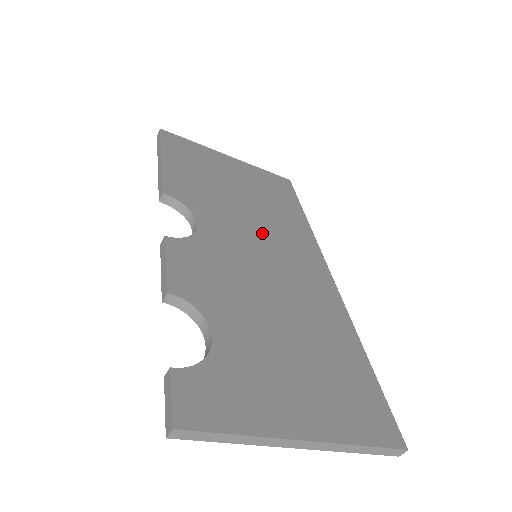
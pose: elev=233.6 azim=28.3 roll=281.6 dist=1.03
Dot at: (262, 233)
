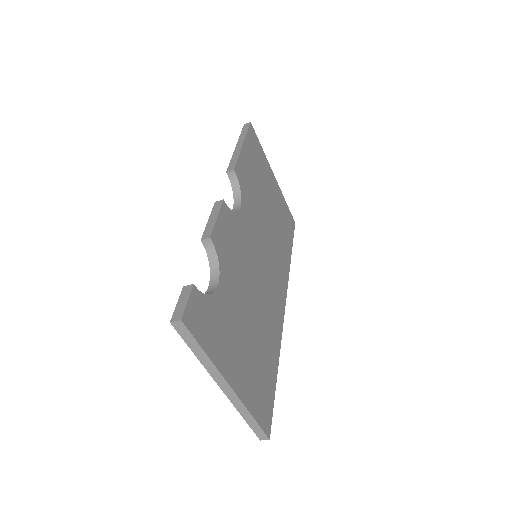
Dot at: (267, 244)
